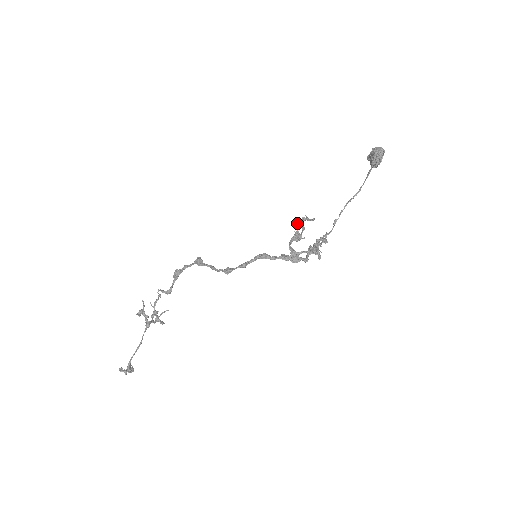
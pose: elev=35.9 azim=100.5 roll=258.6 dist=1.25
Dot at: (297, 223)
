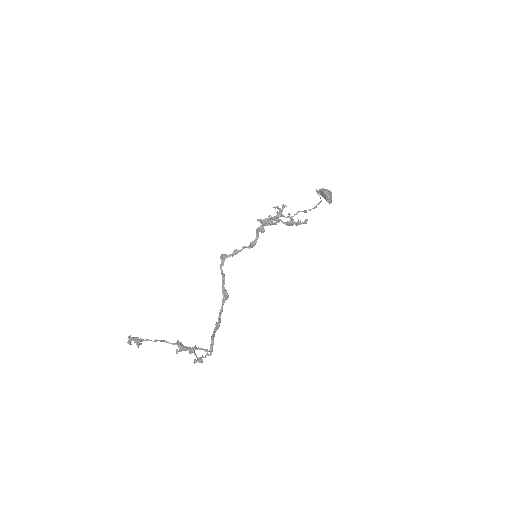
Dot at: occluded
